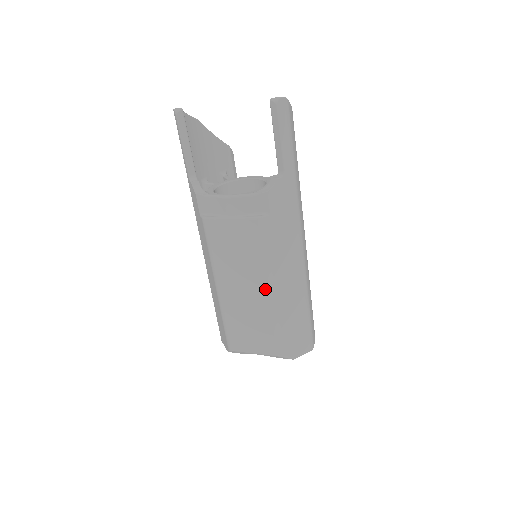
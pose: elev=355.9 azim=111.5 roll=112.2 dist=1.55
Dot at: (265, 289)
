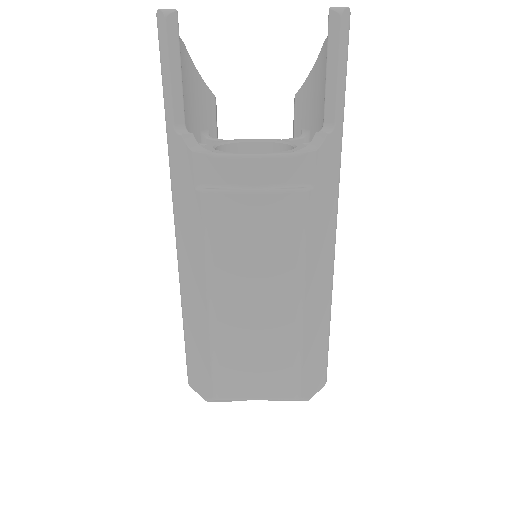
Dot at: (291, 301)
